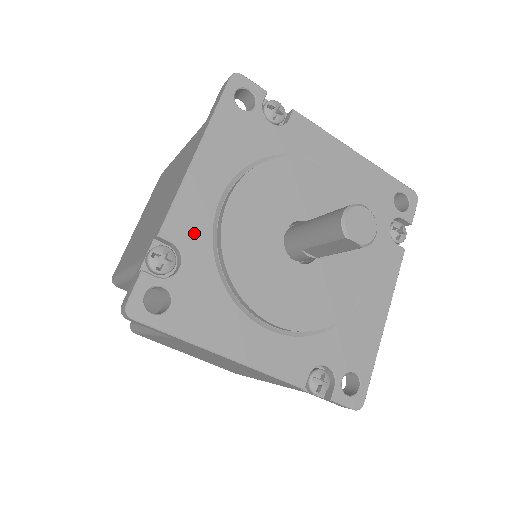
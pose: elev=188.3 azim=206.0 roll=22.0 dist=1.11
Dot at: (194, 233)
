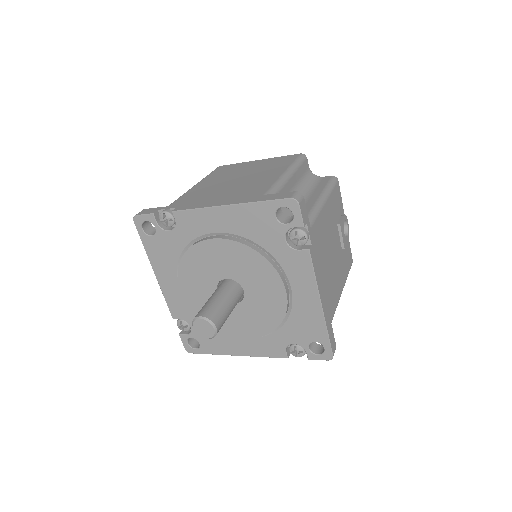
Dot at: (188, 229)
